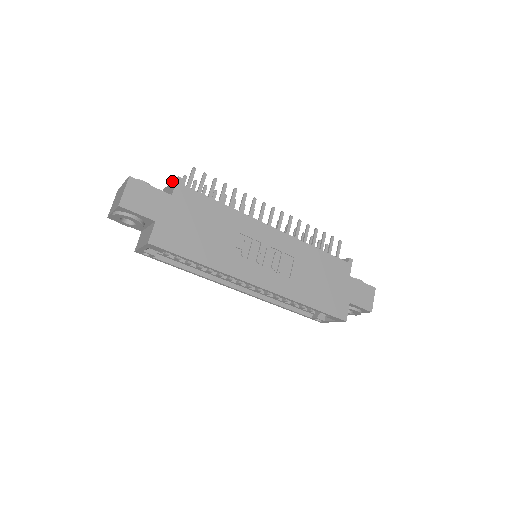
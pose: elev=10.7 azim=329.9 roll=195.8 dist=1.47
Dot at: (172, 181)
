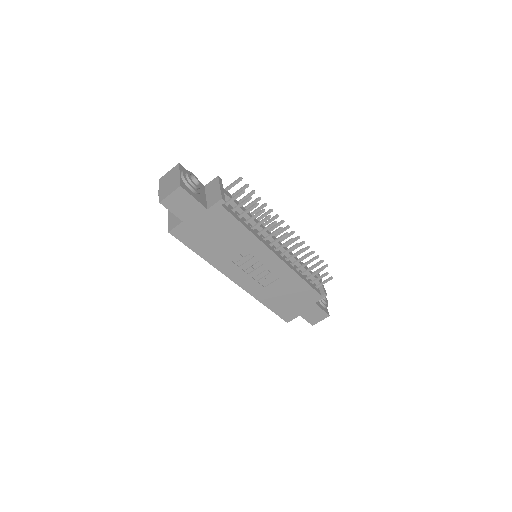
Dot at: (220, 190)
